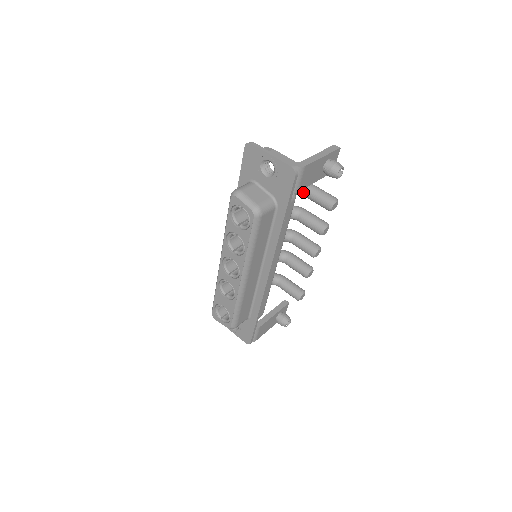
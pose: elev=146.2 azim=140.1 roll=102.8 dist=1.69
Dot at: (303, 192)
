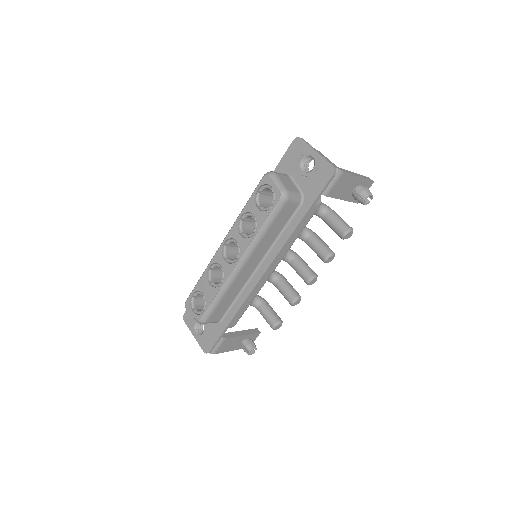
Dot at: (323, 214)
